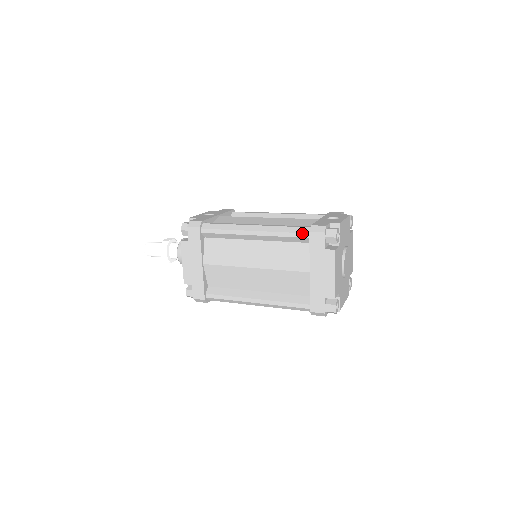
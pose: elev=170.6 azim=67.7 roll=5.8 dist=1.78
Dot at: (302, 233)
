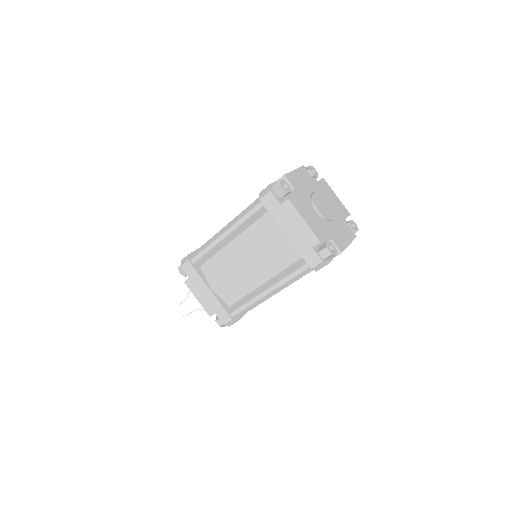
Dot at: occluded
